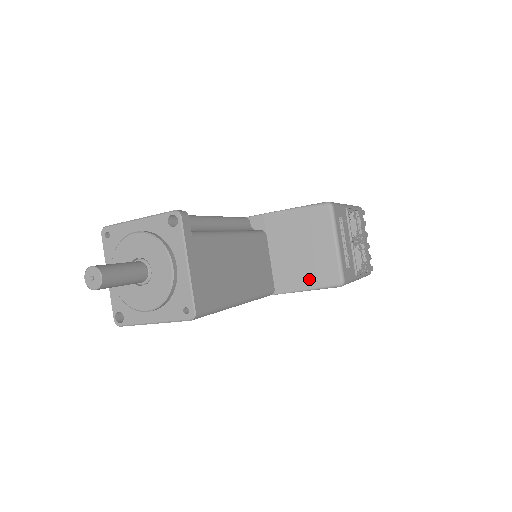
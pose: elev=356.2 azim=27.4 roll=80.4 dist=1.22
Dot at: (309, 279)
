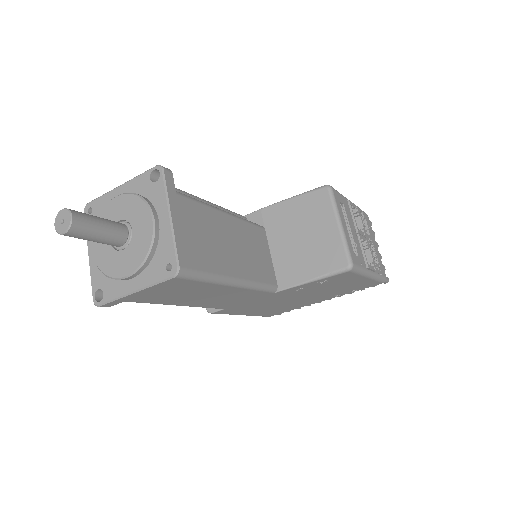
Dot at: (314, 268)
